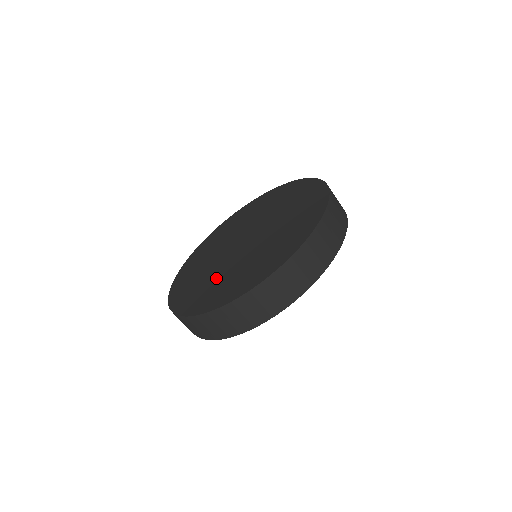
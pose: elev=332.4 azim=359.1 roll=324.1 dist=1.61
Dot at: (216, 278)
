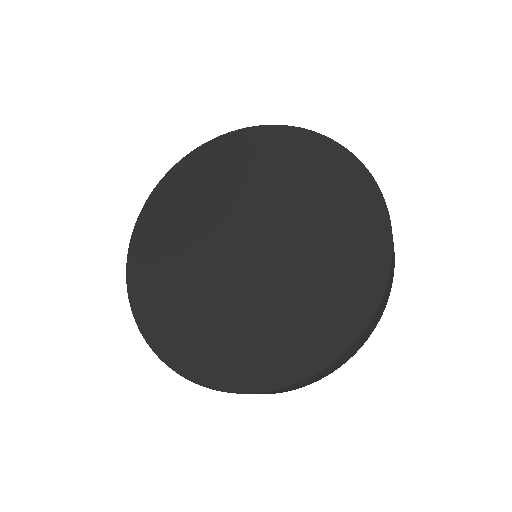
Dot at: (183, 275)
